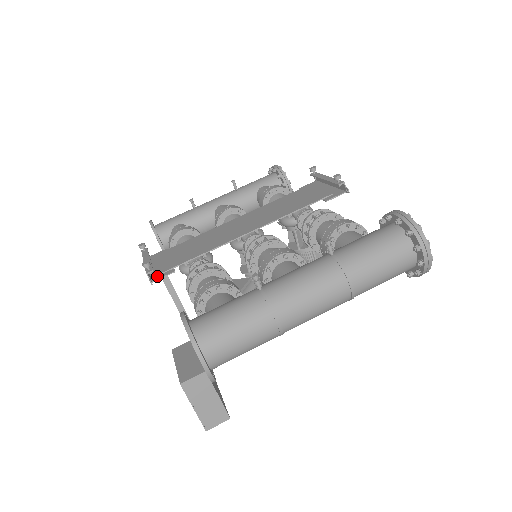
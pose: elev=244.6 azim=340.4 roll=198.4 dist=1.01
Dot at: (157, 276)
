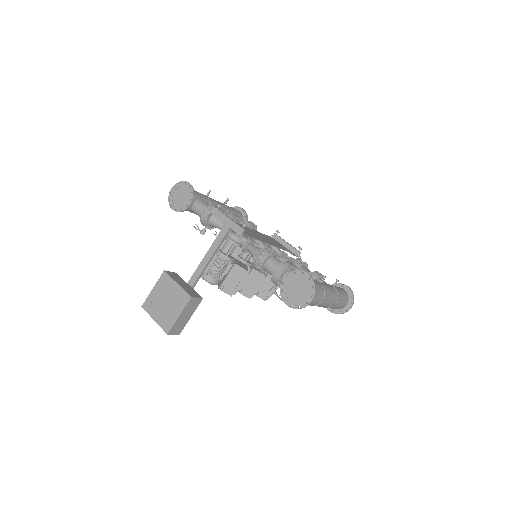
Dot at: occluded
